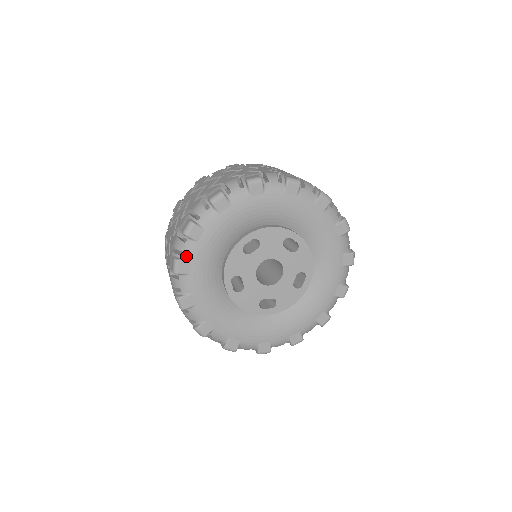
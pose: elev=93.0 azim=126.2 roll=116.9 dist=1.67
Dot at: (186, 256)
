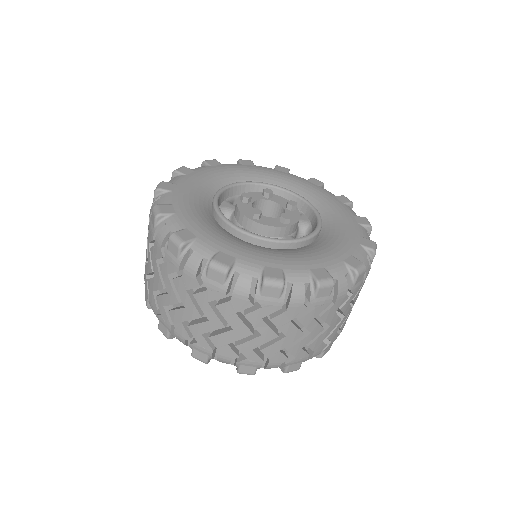
Dot at: occluded
